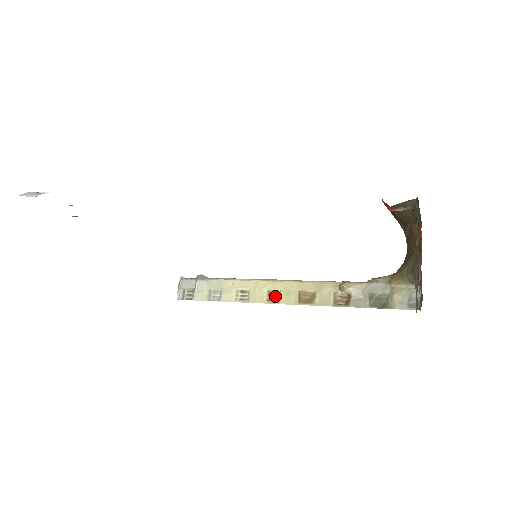
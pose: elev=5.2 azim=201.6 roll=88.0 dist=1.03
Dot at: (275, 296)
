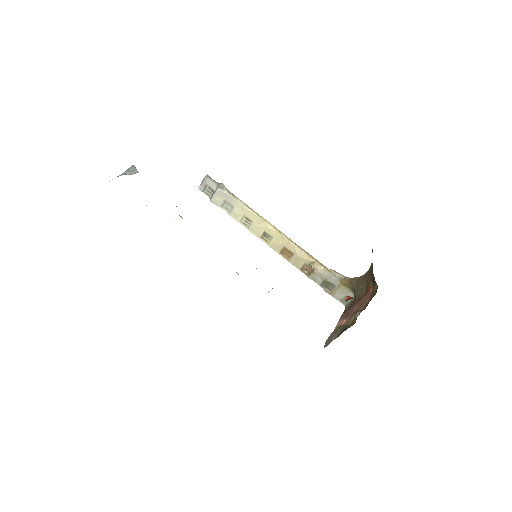
Dot at: (267, 237)
